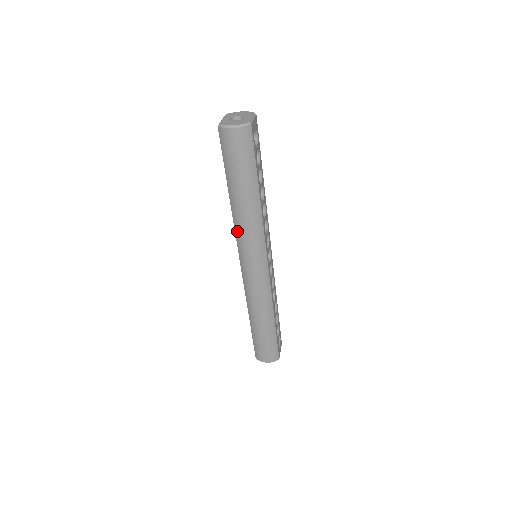
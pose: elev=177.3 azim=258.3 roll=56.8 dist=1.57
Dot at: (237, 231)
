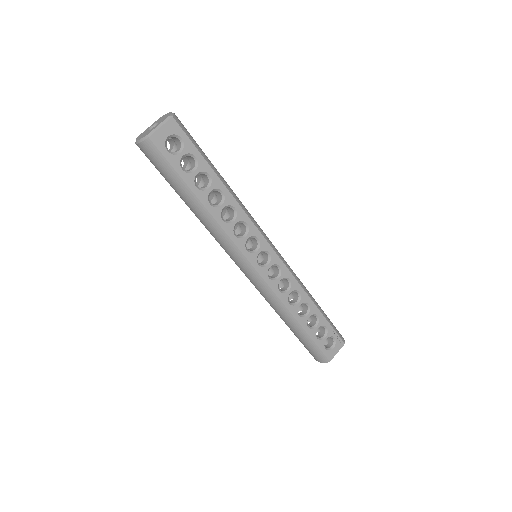
Dot at: occluded
